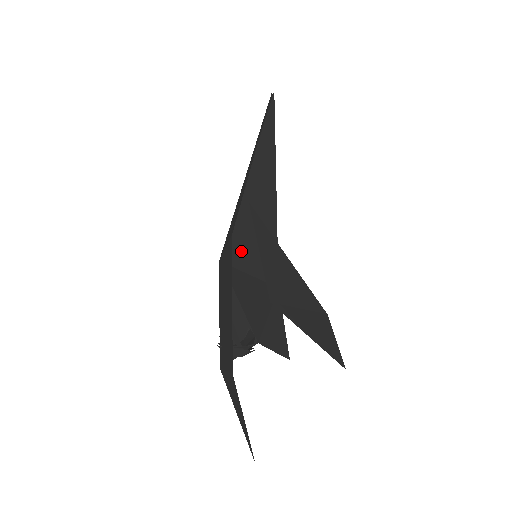
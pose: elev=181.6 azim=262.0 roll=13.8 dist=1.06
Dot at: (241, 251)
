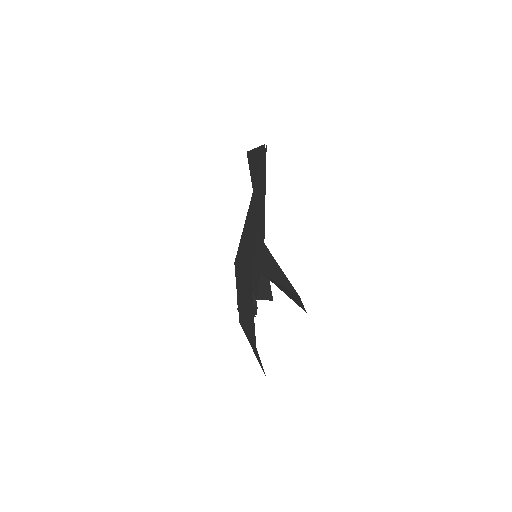
Dot at: occluded
